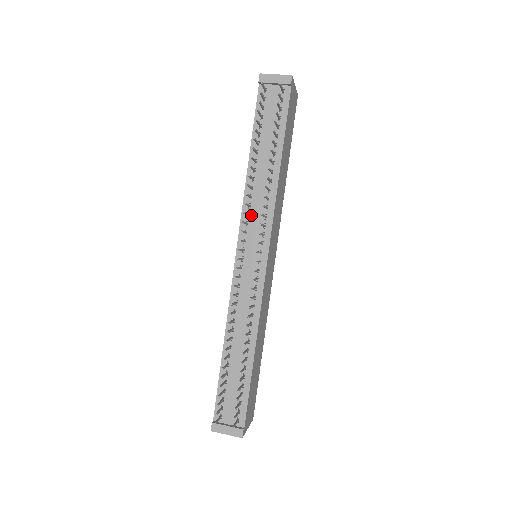
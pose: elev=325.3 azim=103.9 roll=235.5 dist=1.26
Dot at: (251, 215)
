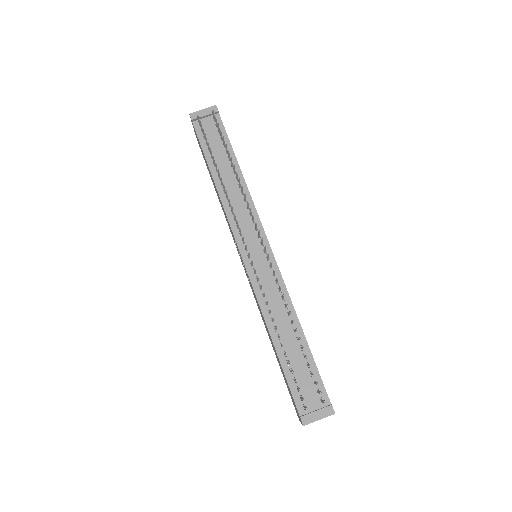
Dot at: (238, 219)
